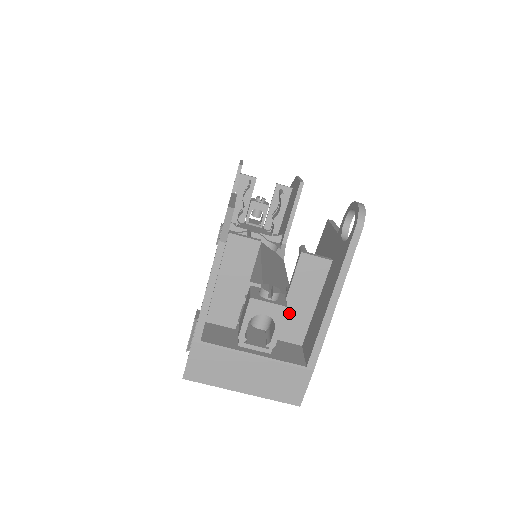
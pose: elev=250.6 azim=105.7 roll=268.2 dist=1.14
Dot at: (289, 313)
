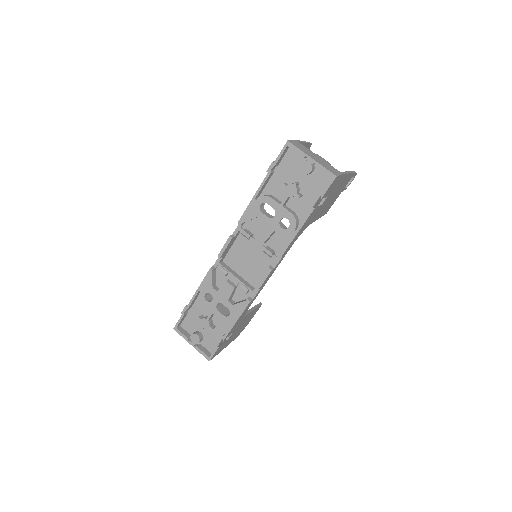
Dot at: occluded
